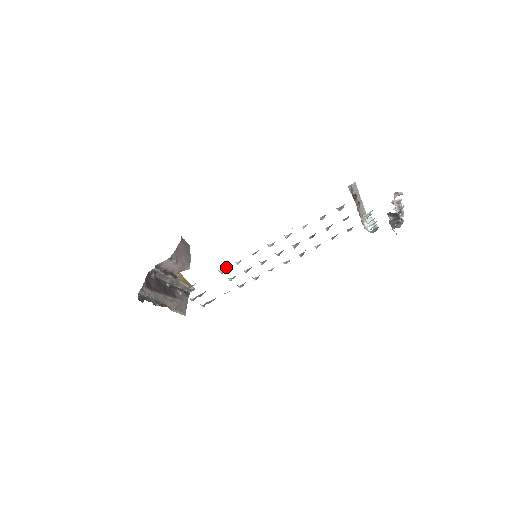
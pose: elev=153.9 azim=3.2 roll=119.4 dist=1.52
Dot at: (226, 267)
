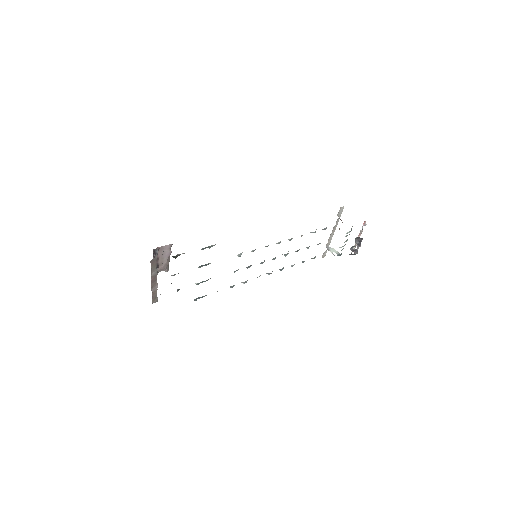
Dot at: occluded
